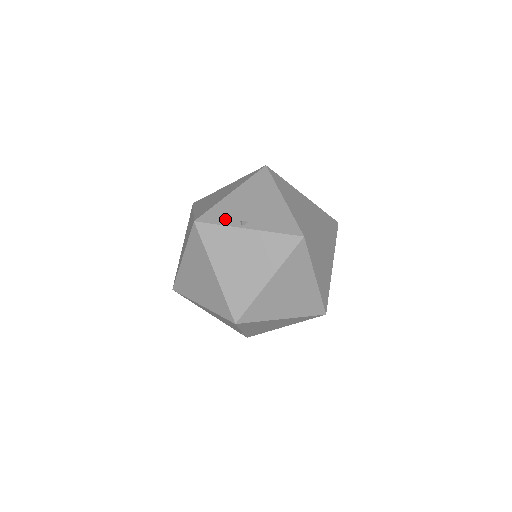
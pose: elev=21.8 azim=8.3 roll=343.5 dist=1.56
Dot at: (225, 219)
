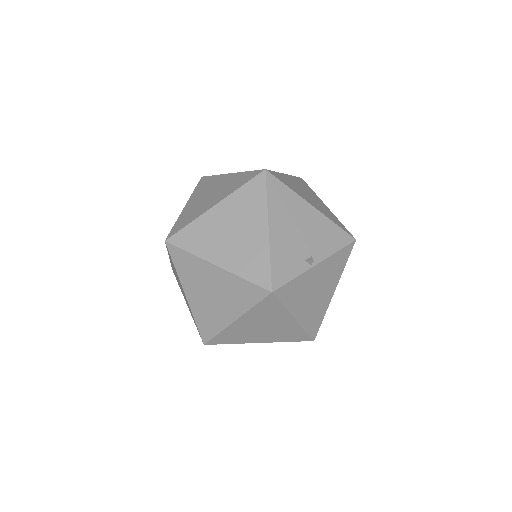
Dot at: (293, 268)
